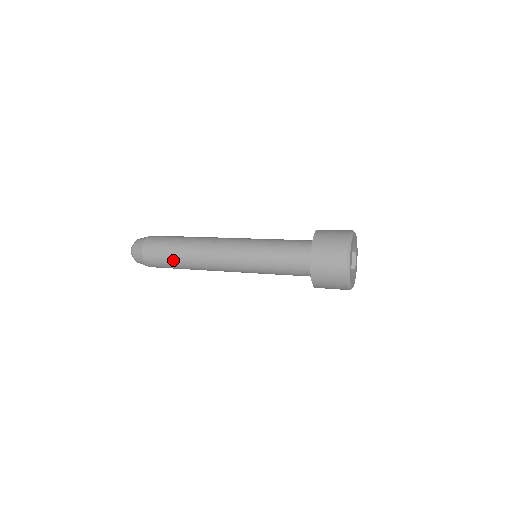
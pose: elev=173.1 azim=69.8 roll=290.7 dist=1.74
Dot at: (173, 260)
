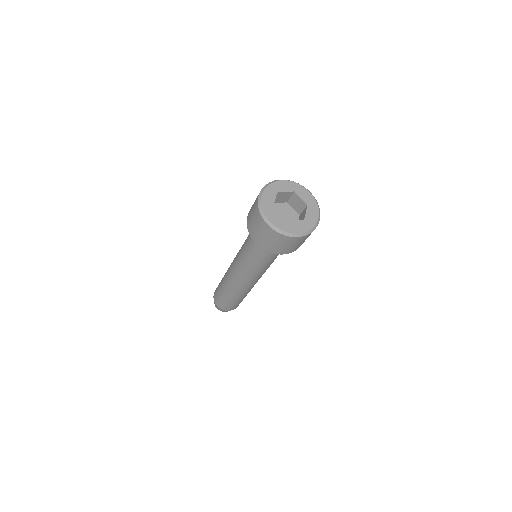
Dot at: (230, 300)
